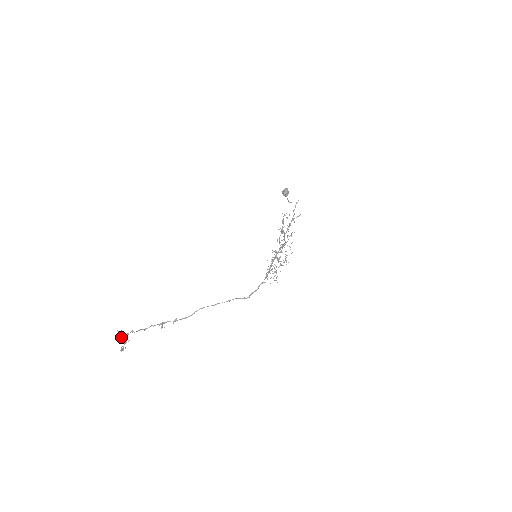
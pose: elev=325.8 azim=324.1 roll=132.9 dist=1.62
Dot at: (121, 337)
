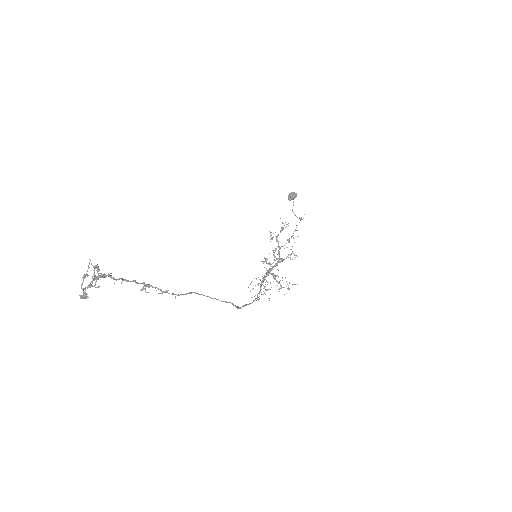
Dot at: (94, 276)
